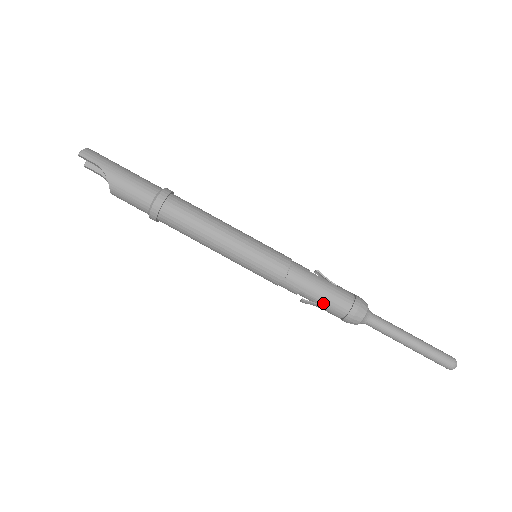
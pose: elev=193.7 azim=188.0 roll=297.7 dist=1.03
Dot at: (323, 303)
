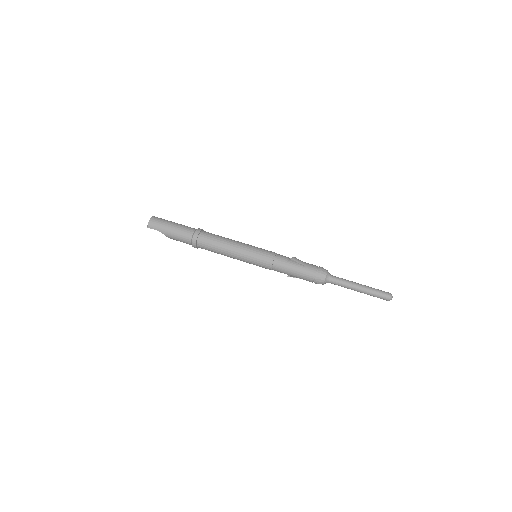
Dot at: (299, 277)
